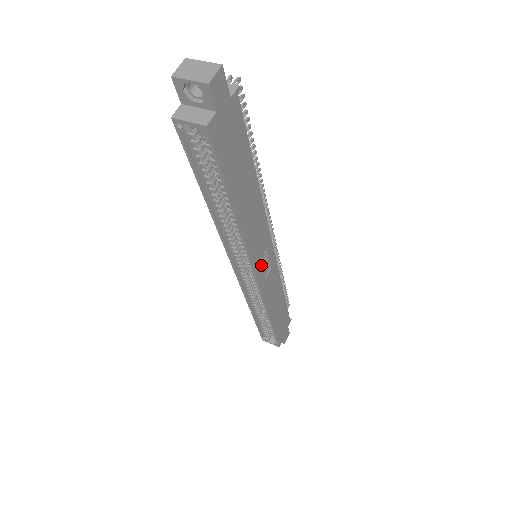
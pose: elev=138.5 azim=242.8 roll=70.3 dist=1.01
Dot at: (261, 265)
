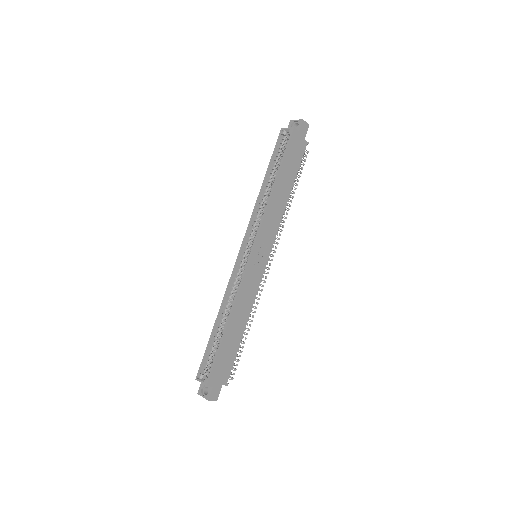
Dot at: (259, 250)
